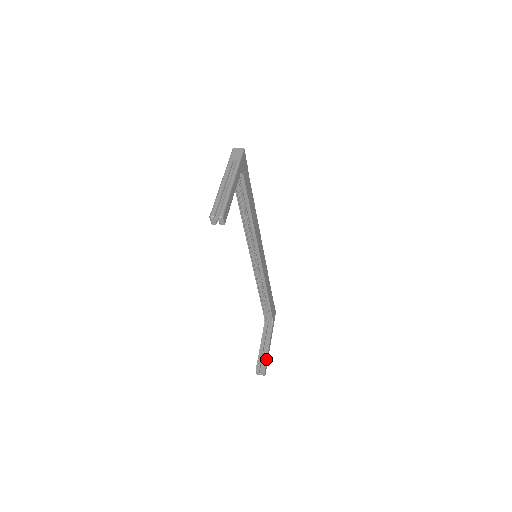
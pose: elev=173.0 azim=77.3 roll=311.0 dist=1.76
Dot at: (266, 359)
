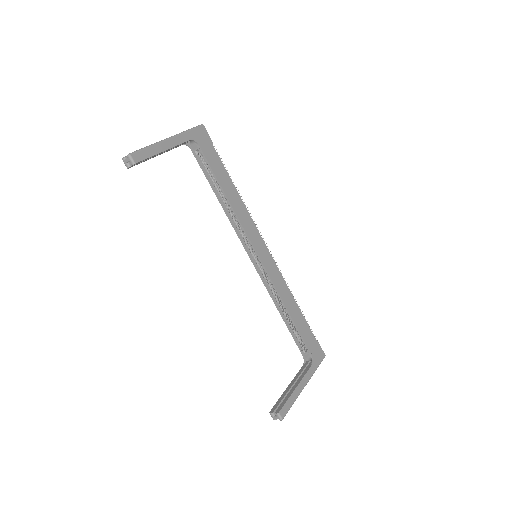
Dot at: (287, 399)
